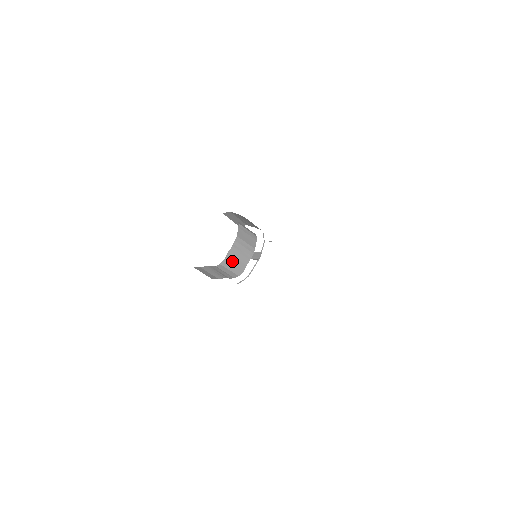
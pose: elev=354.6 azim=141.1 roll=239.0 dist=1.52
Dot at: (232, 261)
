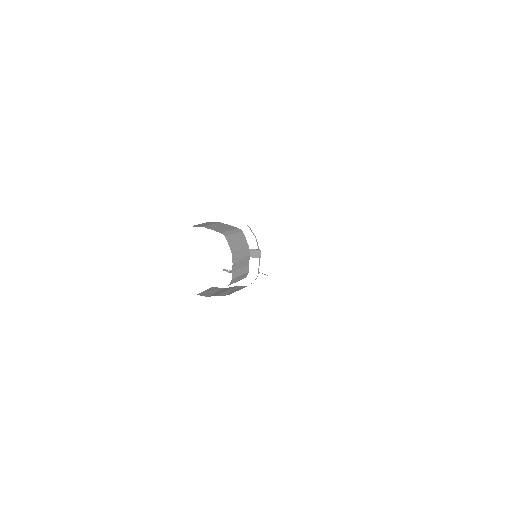
Dot at: (237, 274)
